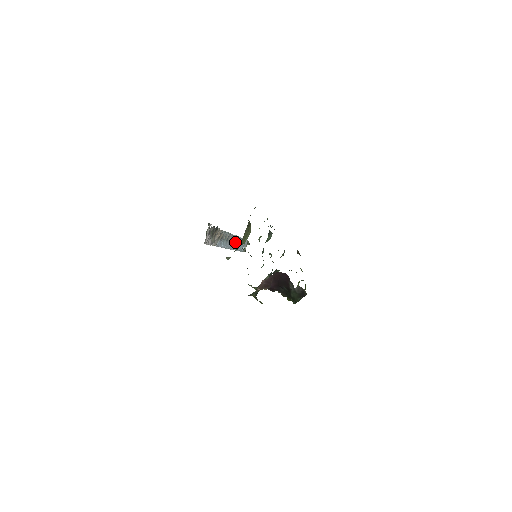
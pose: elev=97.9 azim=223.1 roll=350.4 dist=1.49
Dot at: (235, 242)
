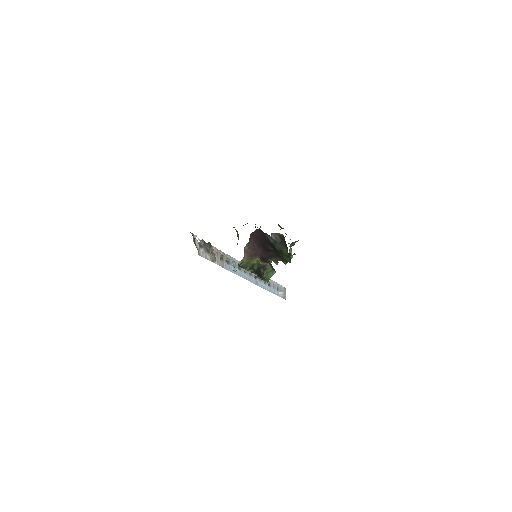
Dot at: occluded
